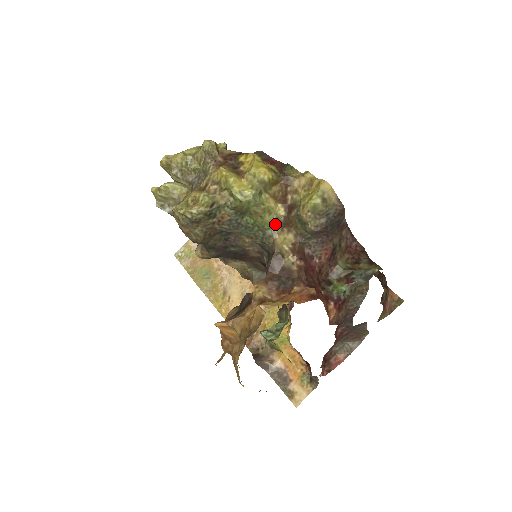
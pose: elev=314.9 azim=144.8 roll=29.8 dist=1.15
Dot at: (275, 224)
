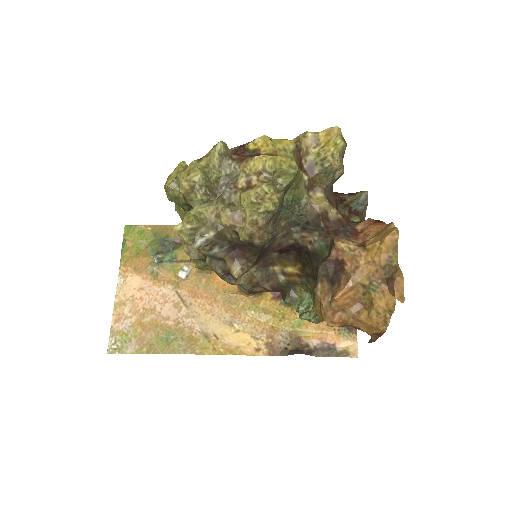
Dot at: (305, 191)
